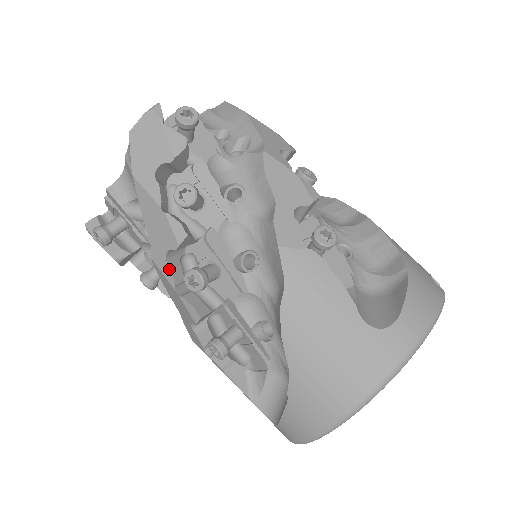
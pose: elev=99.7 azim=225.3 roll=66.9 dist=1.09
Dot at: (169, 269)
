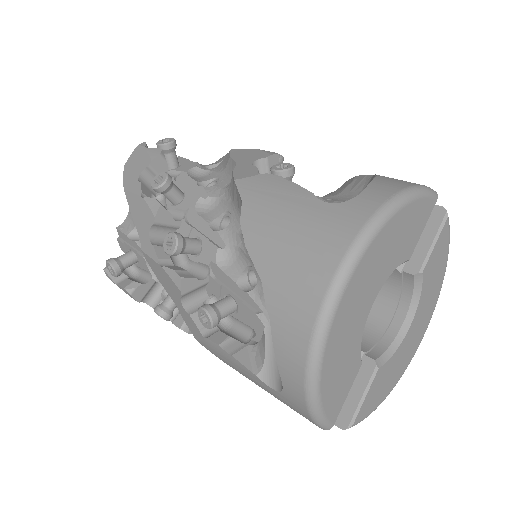
Dot at: (152, 247)
